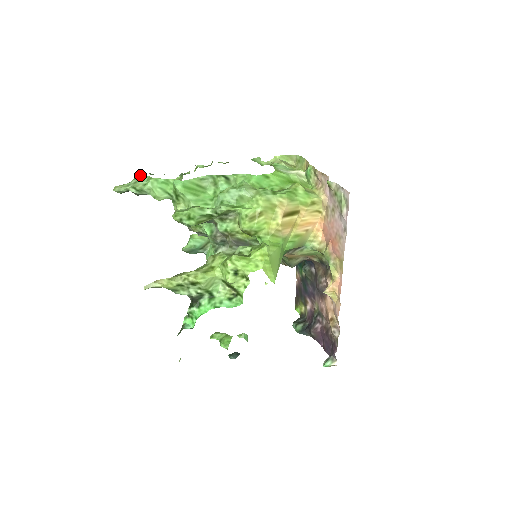
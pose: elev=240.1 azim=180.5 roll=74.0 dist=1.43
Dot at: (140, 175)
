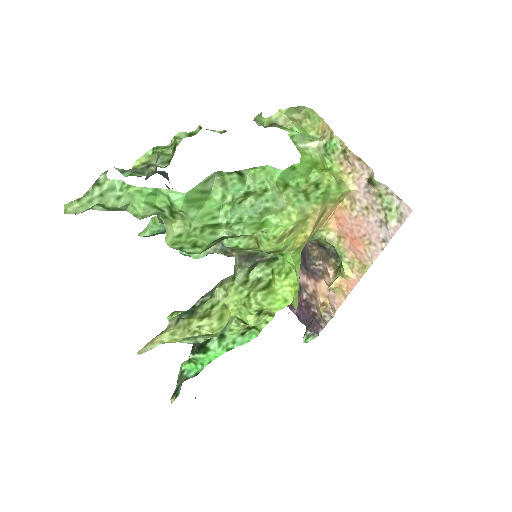
Dot at: (105, 177)
